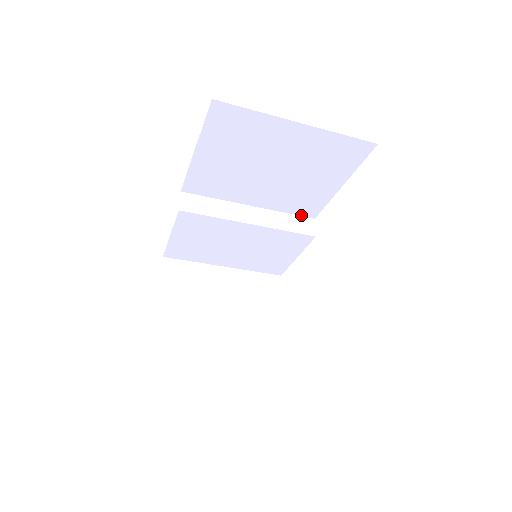
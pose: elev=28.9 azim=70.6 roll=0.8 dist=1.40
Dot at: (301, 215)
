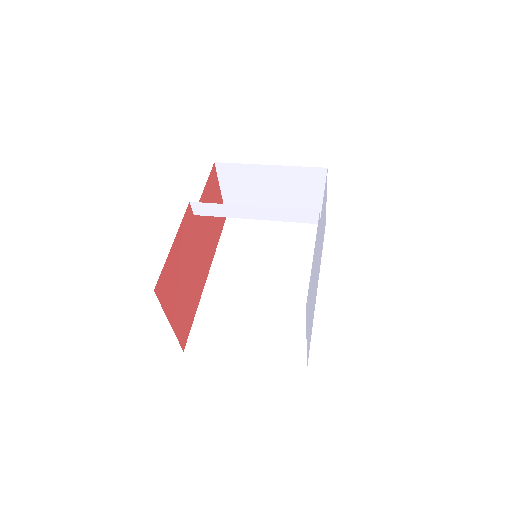
Dot at: (304, 210)
